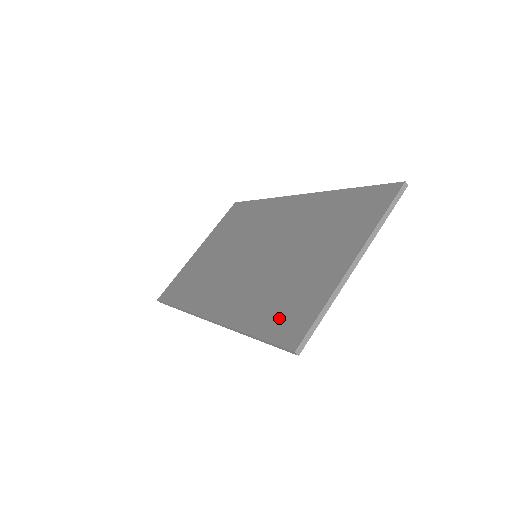
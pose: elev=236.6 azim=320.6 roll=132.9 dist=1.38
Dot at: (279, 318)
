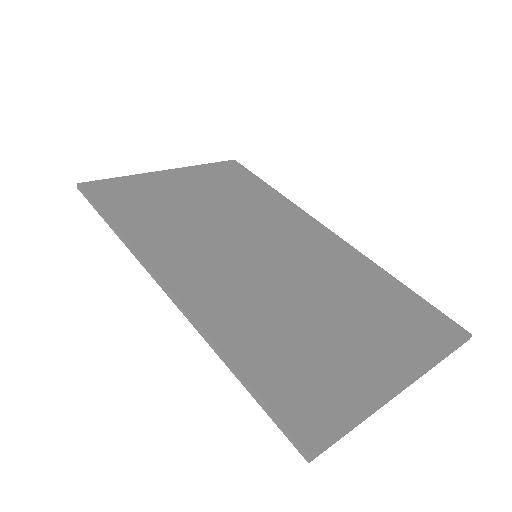
Dot at: (289, 382)
